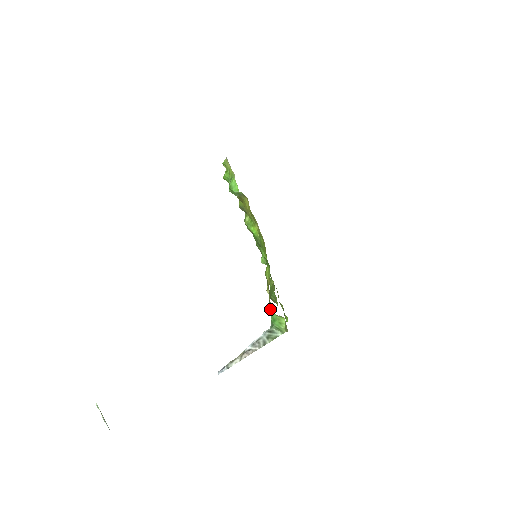
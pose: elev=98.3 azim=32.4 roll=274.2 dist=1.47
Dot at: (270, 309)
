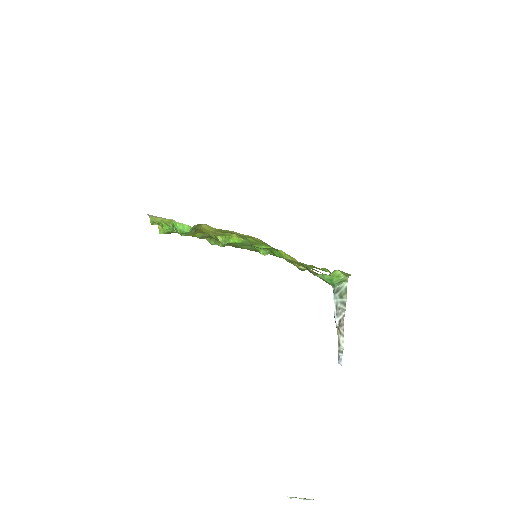
Dot at: occluded
